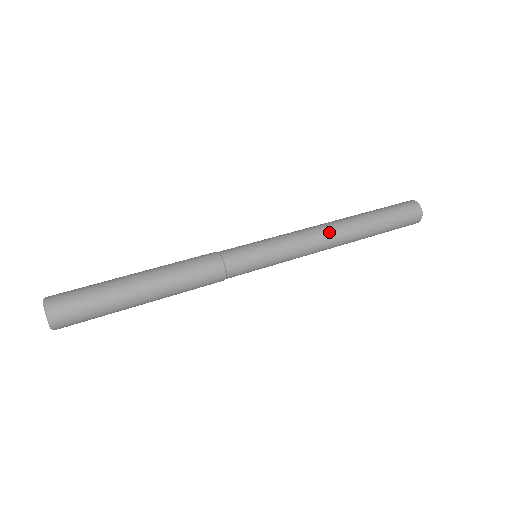
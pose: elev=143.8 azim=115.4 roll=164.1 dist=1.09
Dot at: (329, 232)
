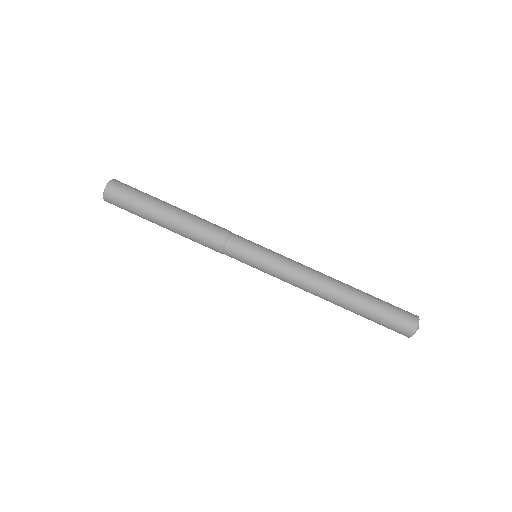
Dot at: (314, 293)
